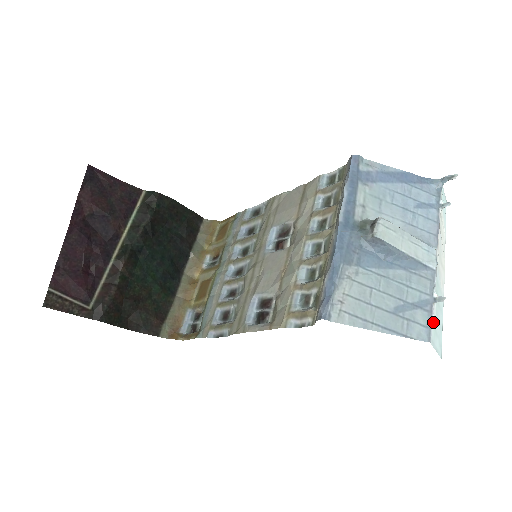
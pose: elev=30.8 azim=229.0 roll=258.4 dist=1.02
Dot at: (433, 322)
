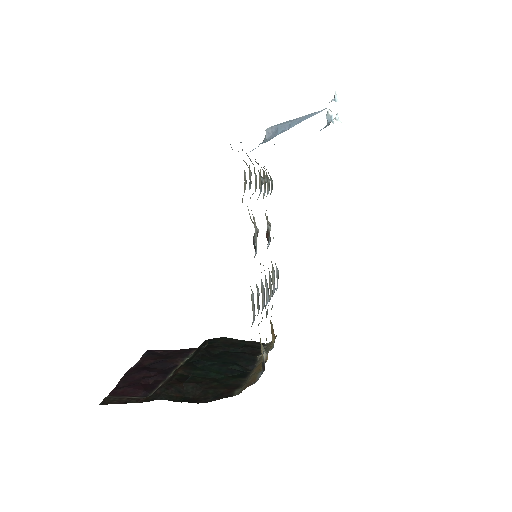
Dot at: occluded
